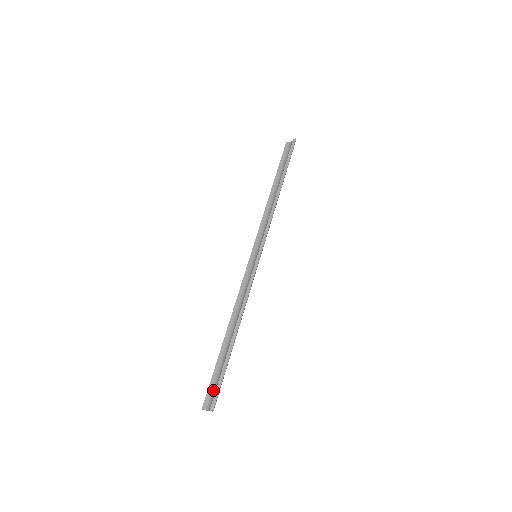
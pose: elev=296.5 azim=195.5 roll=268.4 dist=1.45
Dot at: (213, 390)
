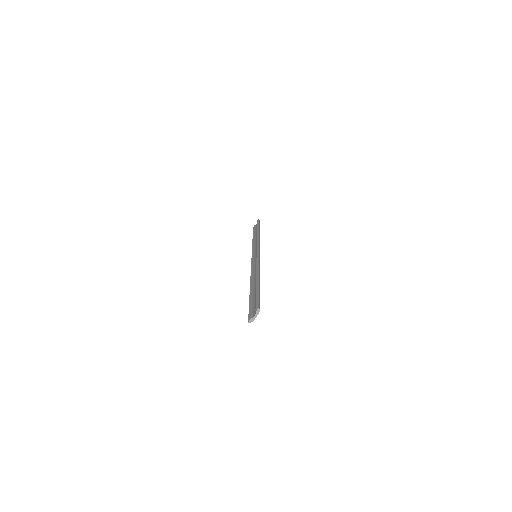
Dot at: (253, 307)
